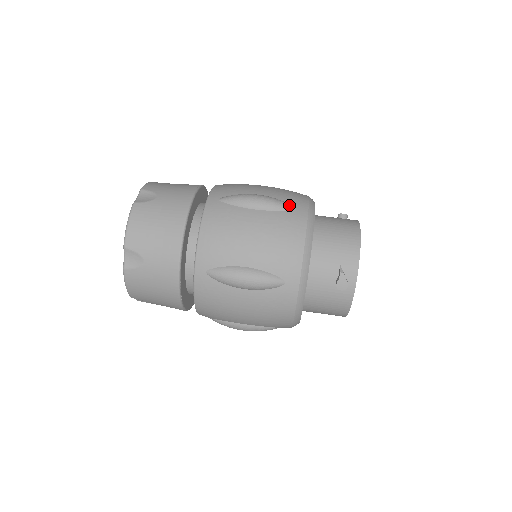
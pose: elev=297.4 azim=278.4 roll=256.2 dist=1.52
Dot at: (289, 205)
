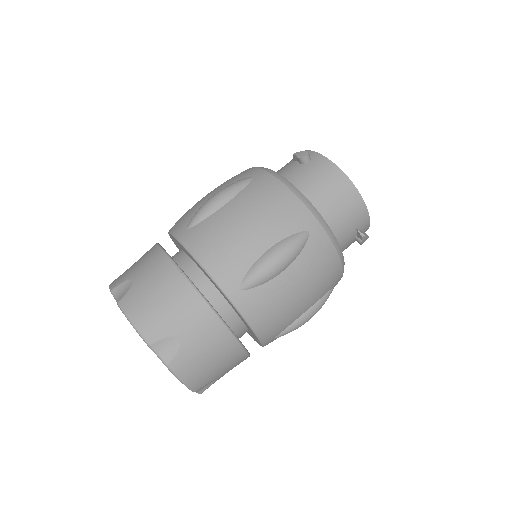
Dot at: (303, 235)
